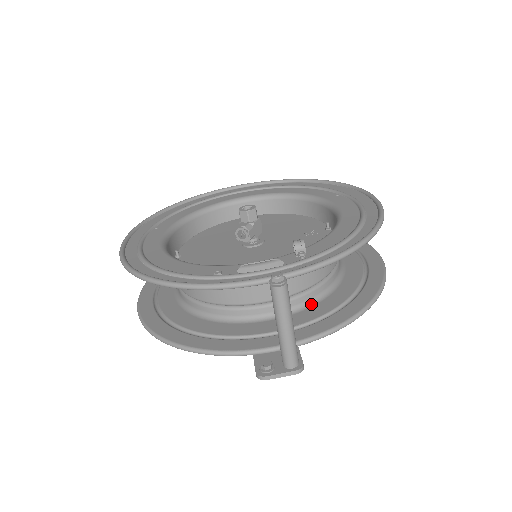
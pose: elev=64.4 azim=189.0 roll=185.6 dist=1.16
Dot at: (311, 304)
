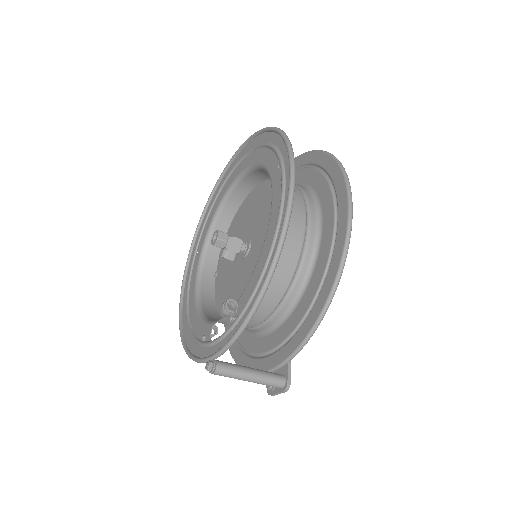
Dot at: (291, 311)
